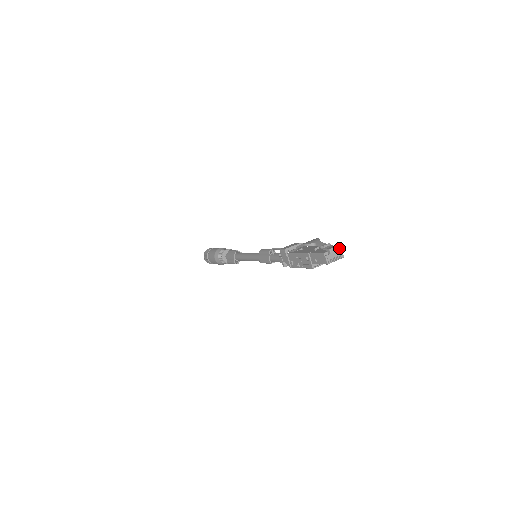
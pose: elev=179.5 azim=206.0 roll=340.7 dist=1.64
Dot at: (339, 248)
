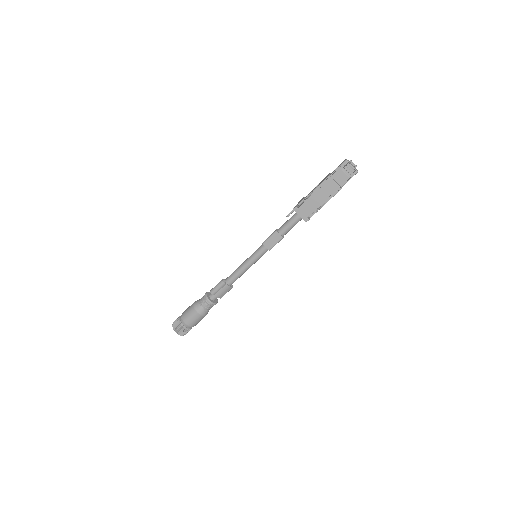
Dot at: occluded
